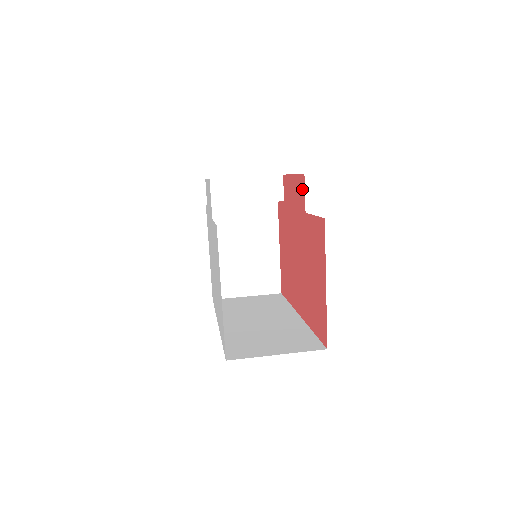
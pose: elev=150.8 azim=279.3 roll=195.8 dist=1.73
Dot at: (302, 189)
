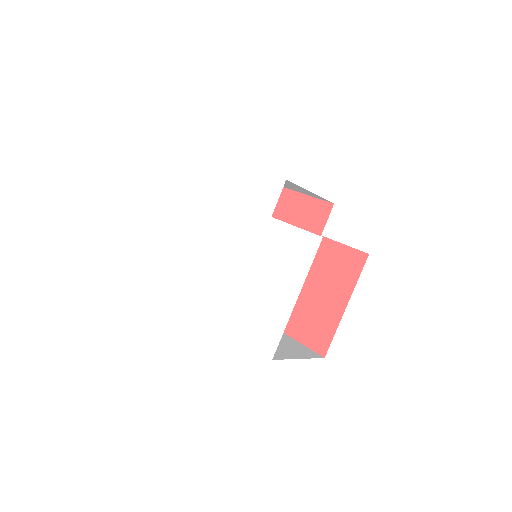
Dot at: (322, 214)
